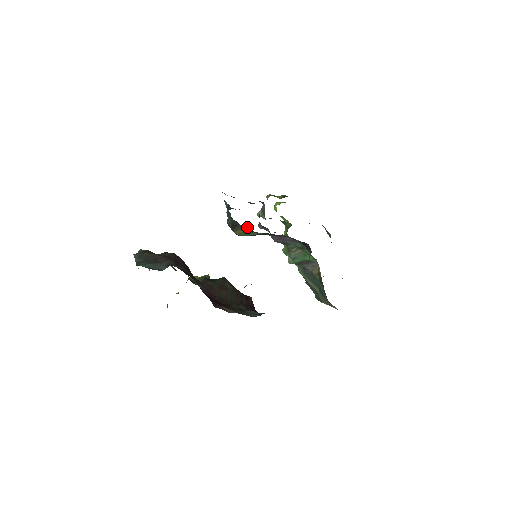
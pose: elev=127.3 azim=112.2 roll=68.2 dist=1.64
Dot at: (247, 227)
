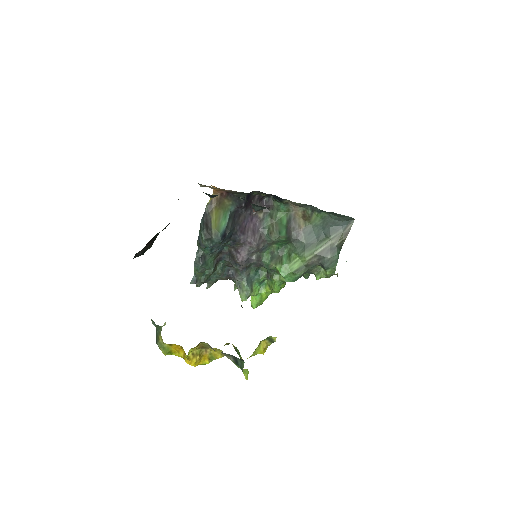
Dot at: (210, 199)
